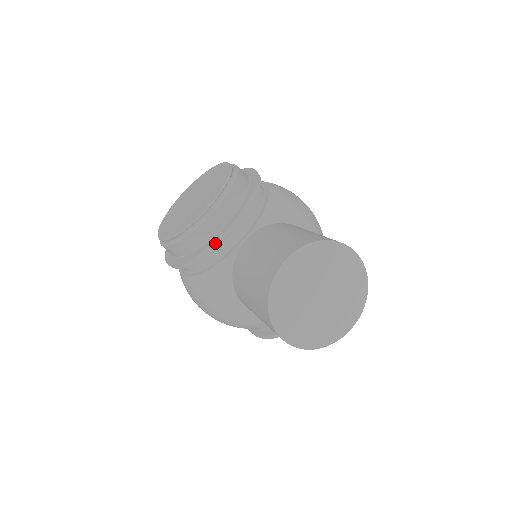
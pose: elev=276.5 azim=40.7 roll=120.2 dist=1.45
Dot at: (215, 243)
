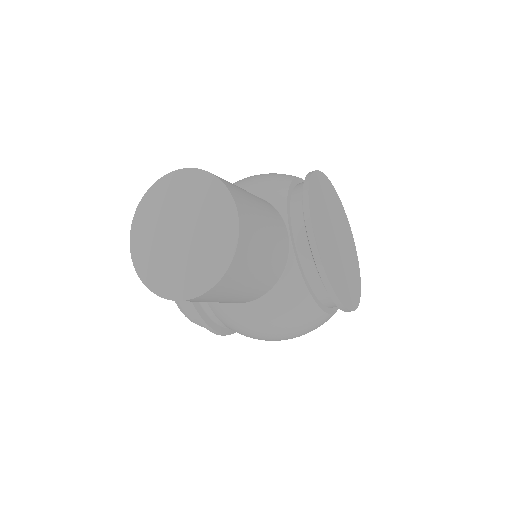
Dot at: occluded
